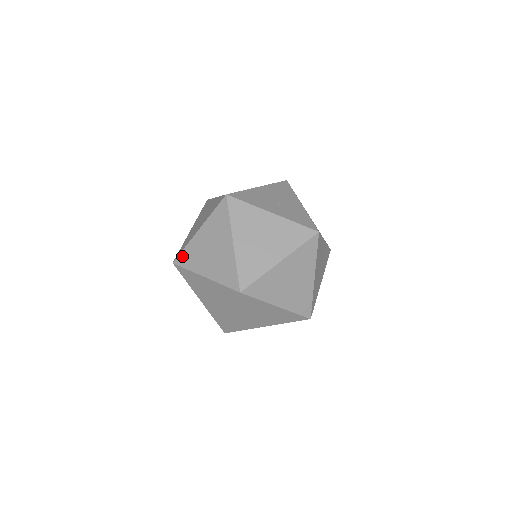
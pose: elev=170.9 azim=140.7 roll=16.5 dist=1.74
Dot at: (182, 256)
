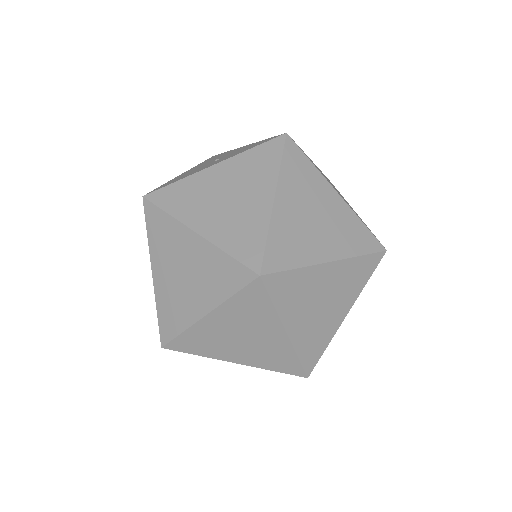
Dot at: (163, 326)
